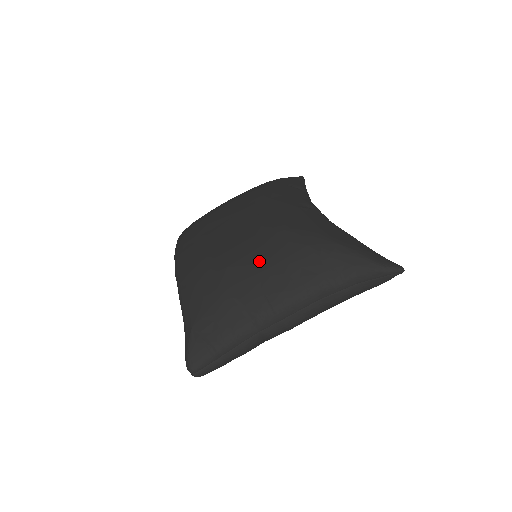
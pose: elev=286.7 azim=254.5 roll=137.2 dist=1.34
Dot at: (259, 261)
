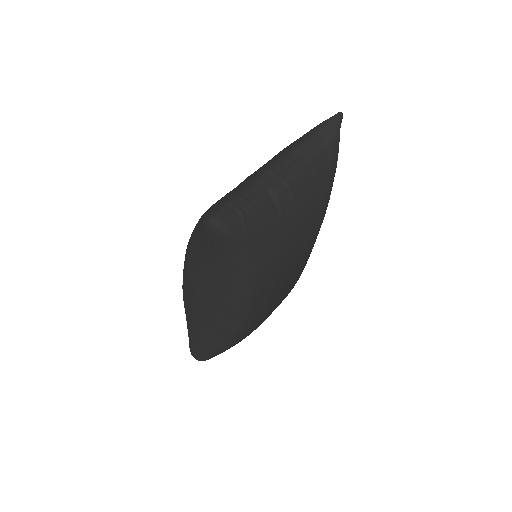
Dot at: occluded
